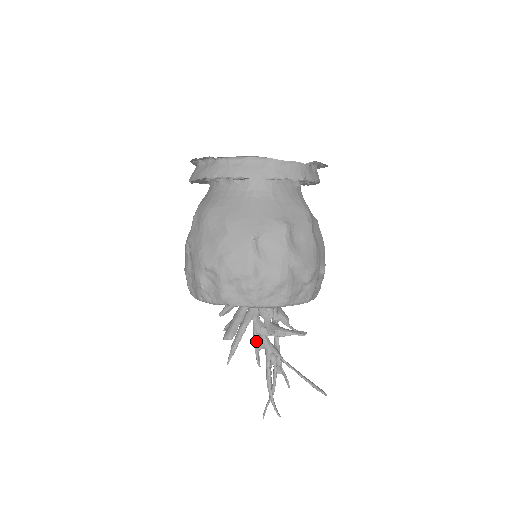
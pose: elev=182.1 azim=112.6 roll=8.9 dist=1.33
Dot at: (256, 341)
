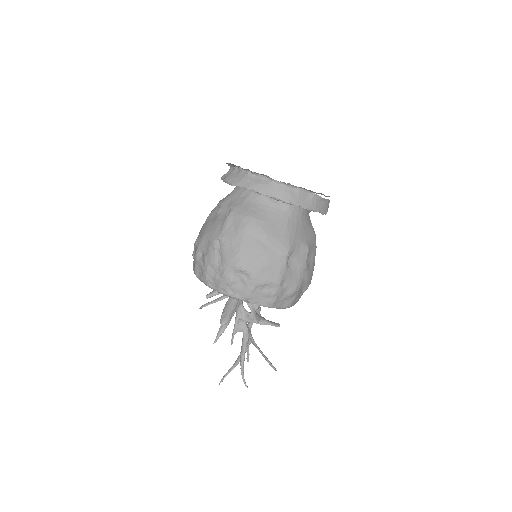
Dot at: (237, 325)
